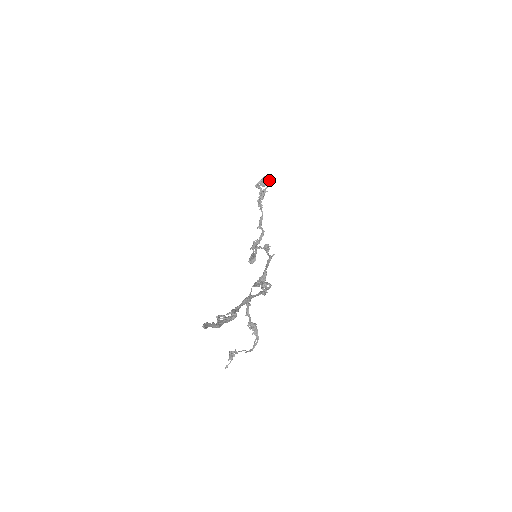
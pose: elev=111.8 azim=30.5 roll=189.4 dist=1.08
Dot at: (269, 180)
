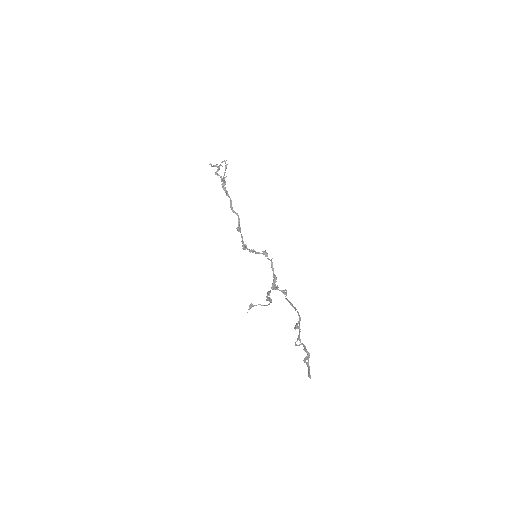
Dot at: occluded
